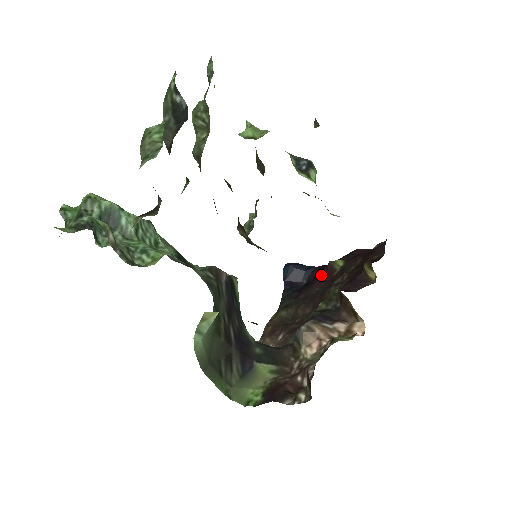
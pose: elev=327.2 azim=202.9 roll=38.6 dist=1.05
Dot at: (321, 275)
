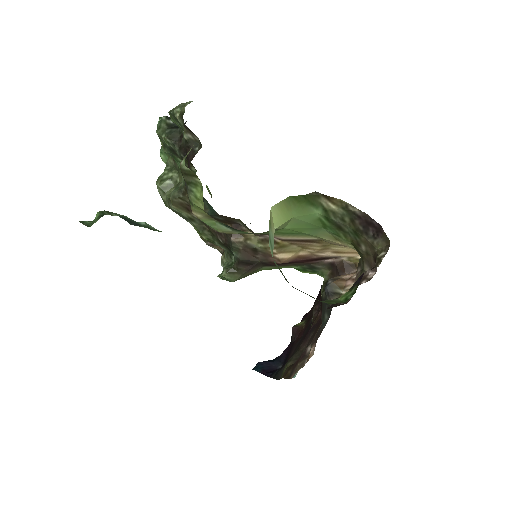
Dot at: (292, 343)
